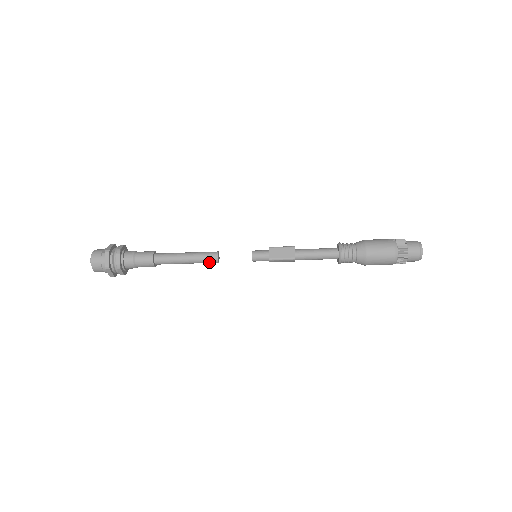
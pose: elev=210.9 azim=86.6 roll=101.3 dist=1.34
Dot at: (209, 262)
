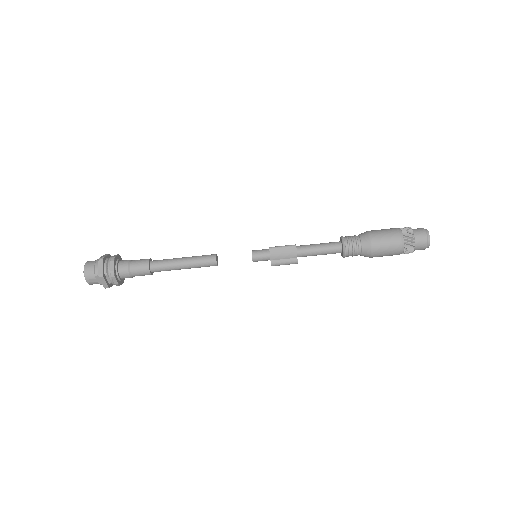
Dot at: (206, 260)
